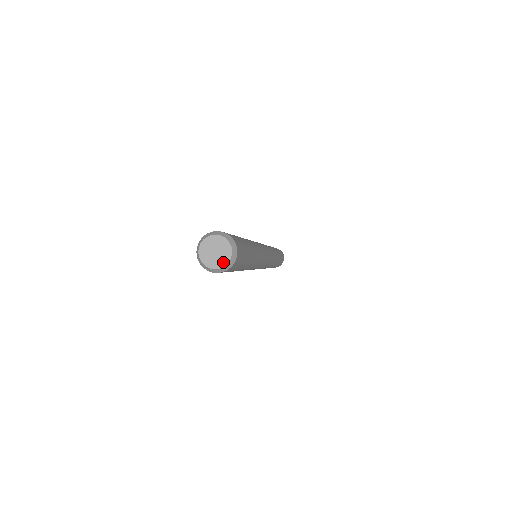
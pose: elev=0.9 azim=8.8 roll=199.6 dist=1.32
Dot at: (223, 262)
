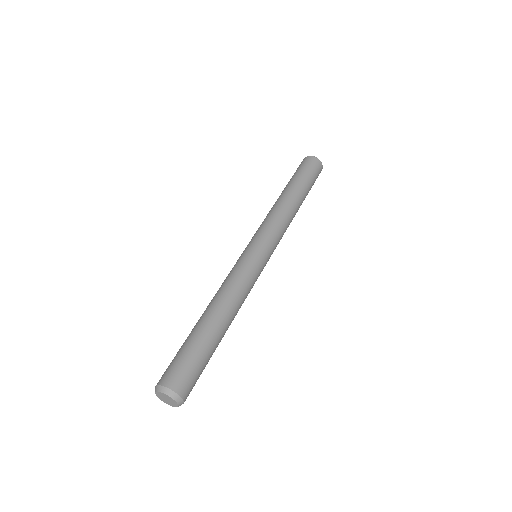
Dot at: (175, 405)
